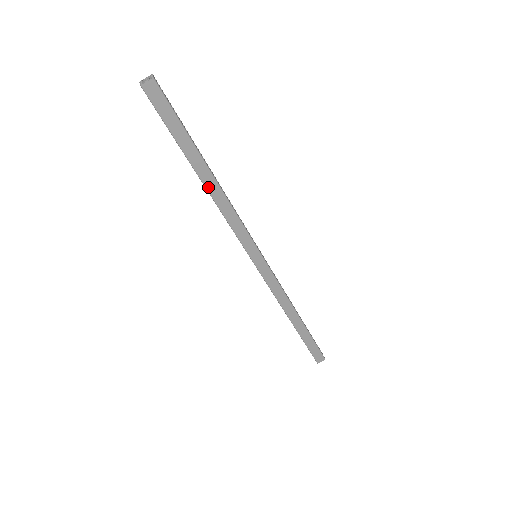
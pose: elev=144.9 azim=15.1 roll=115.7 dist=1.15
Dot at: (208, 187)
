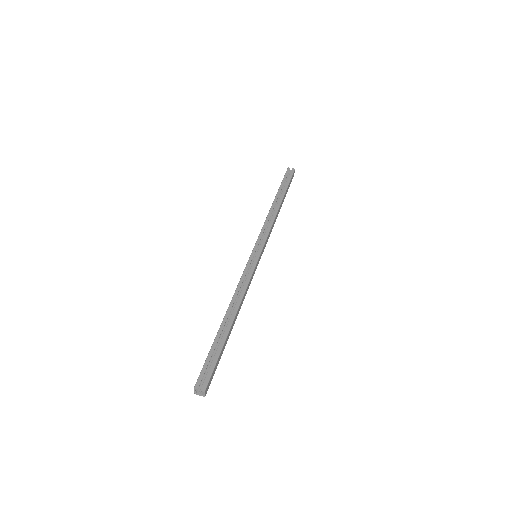
Dot at: (236, 318)
